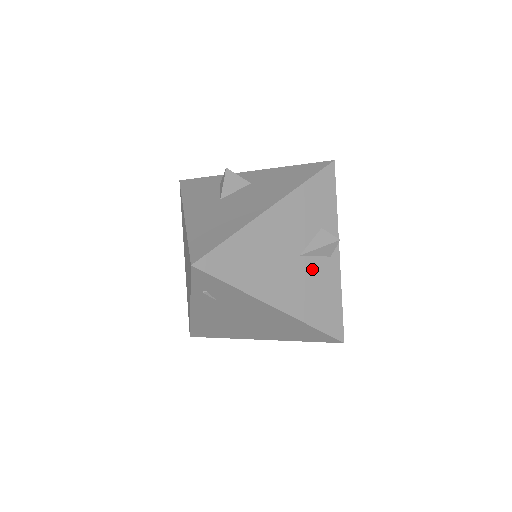
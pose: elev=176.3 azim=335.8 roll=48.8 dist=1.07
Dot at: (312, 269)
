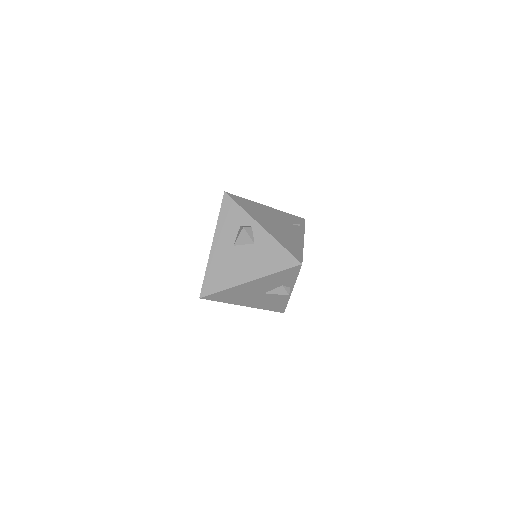
Dot at: (271, 296)
